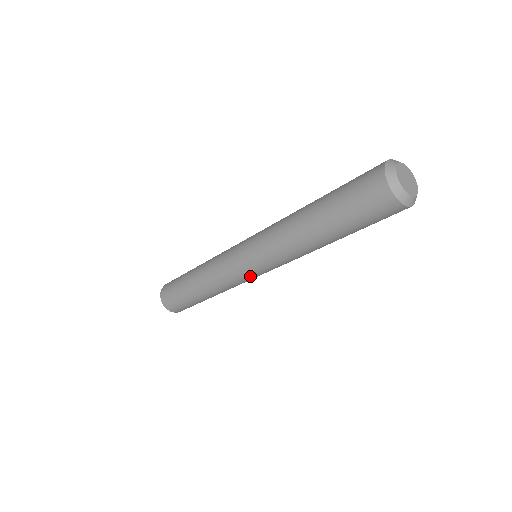
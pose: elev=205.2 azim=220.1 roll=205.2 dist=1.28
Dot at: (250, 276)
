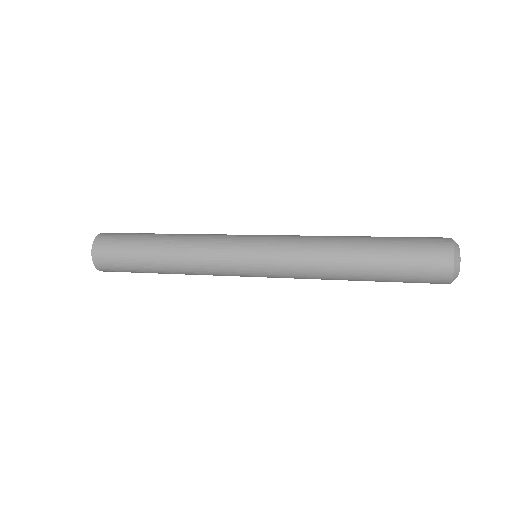
Dot at: occluded
